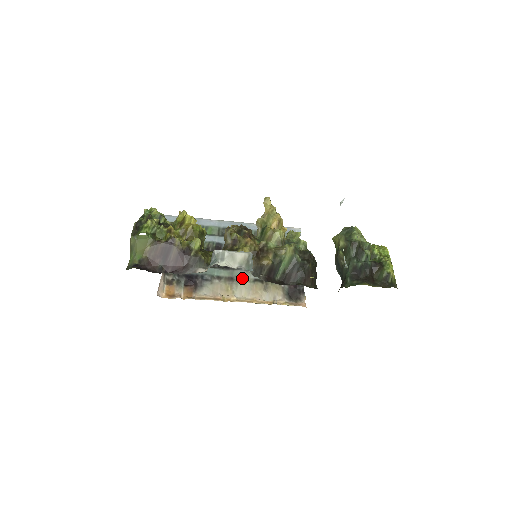
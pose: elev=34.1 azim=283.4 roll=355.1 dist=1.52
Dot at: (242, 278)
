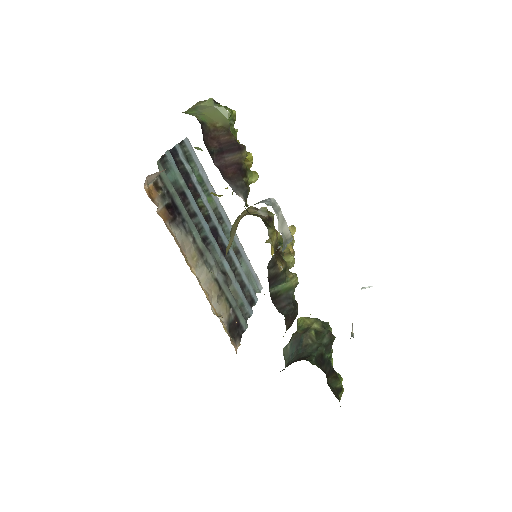
Dot at: (209, 265)
